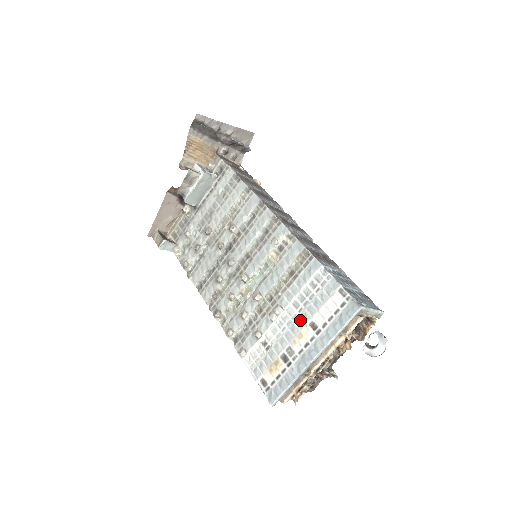
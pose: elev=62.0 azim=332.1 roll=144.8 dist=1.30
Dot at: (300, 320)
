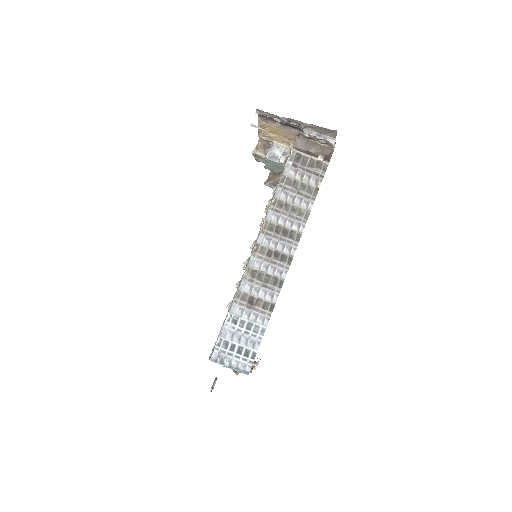
Dot at: occluded
